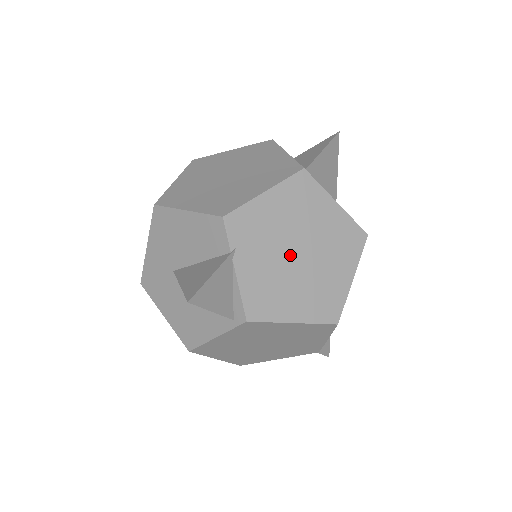
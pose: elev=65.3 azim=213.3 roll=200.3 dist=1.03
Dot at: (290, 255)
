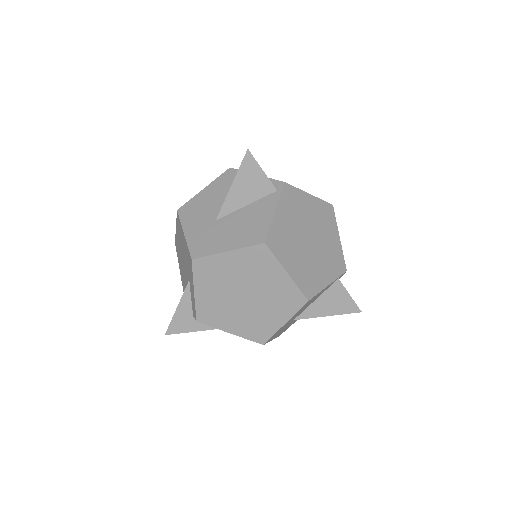
Dot at: occluded
